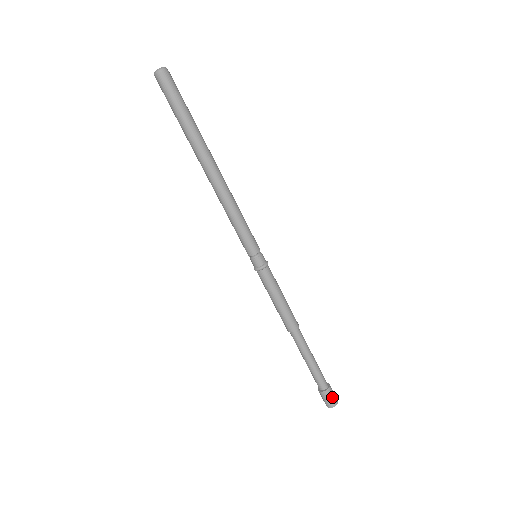
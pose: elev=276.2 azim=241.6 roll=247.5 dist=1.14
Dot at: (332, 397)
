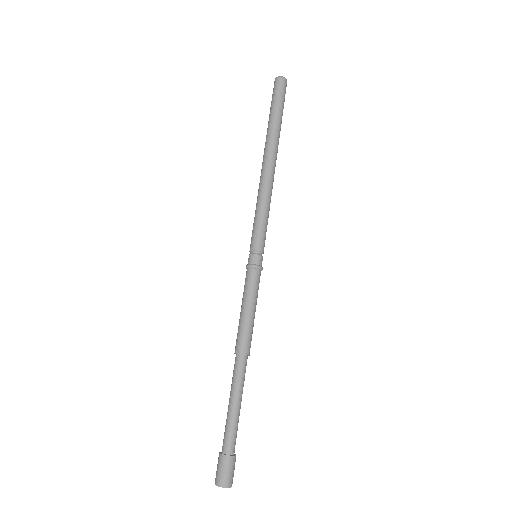
Dot at: (229, 471)
